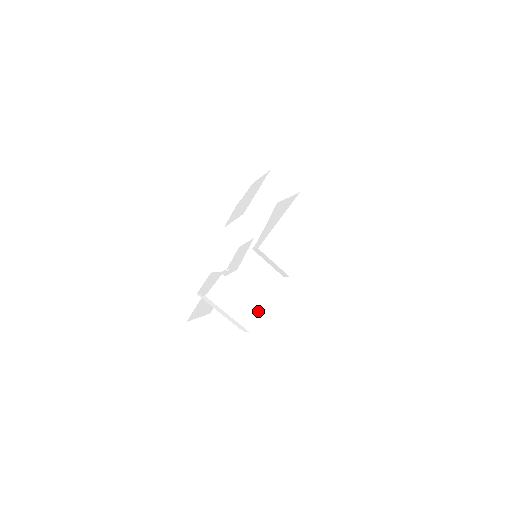
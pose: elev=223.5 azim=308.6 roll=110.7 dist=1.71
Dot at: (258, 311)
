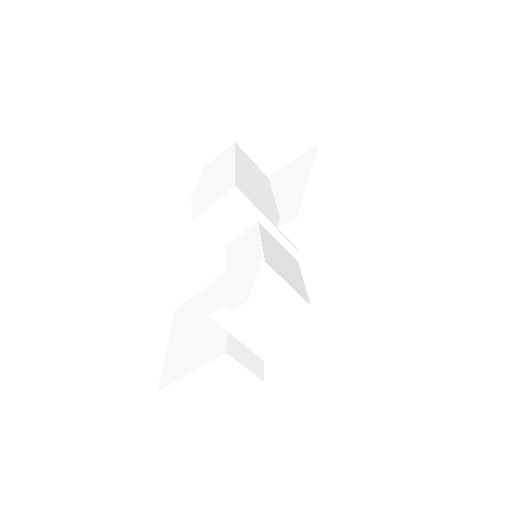
Dot at: (319, 325)
